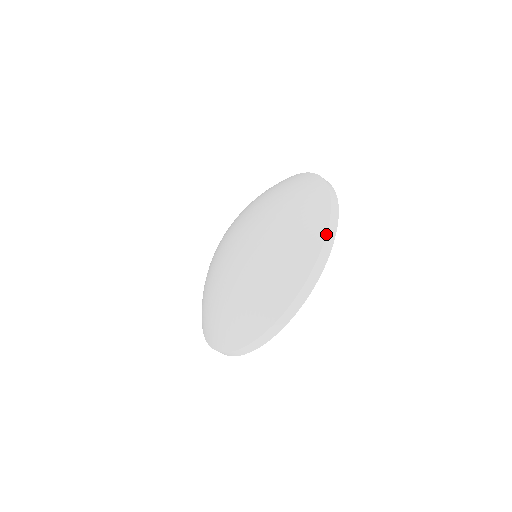
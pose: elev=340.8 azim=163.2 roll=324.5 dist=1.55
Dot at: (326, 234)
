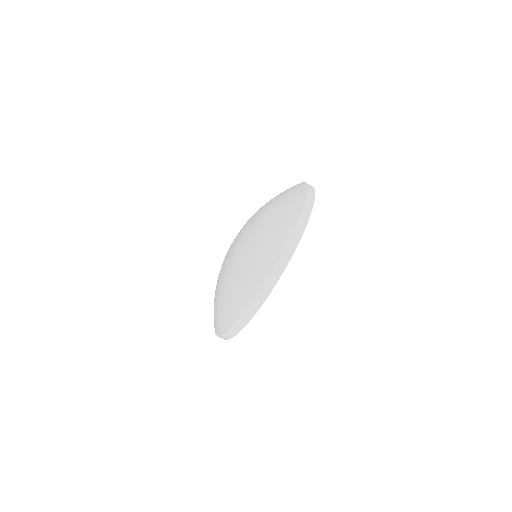
Dot at: (278, 260)
